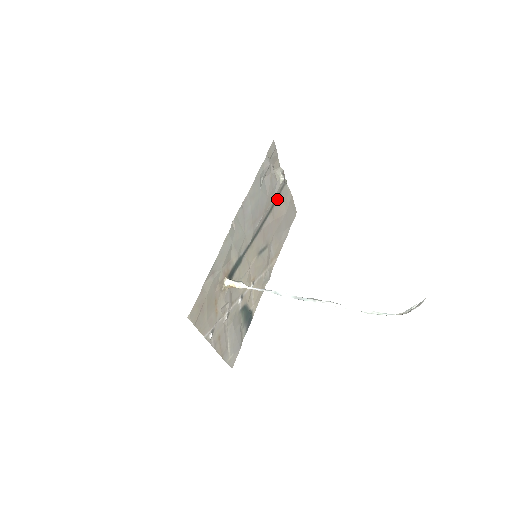
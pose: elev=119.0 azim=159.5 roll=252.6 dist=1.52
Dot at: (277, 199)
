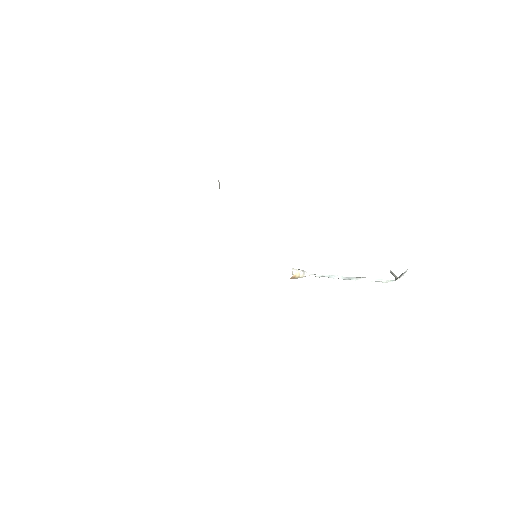
Dot at: occluded
